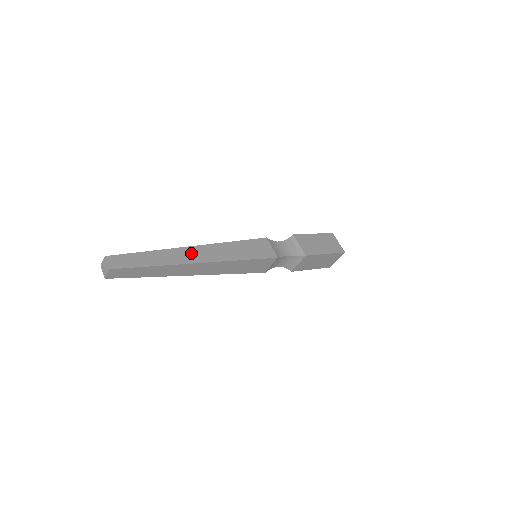
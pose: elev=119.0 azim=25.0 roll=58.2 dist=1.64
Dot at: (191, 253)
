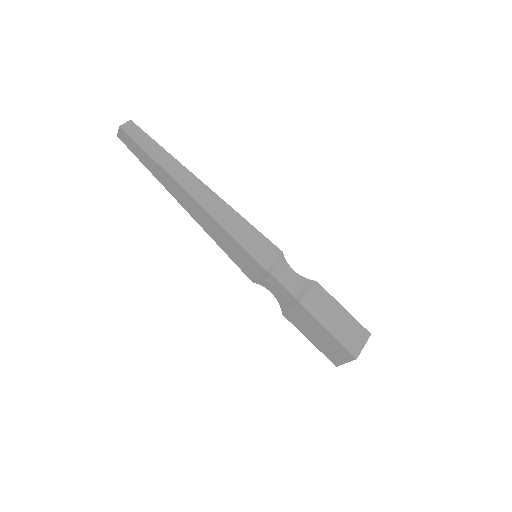
Dot at: (193, 183)
